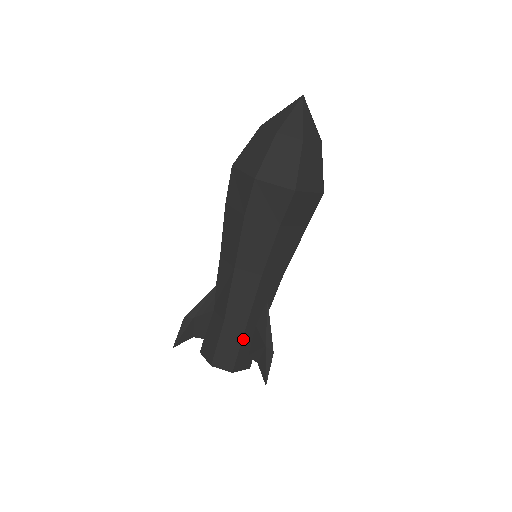
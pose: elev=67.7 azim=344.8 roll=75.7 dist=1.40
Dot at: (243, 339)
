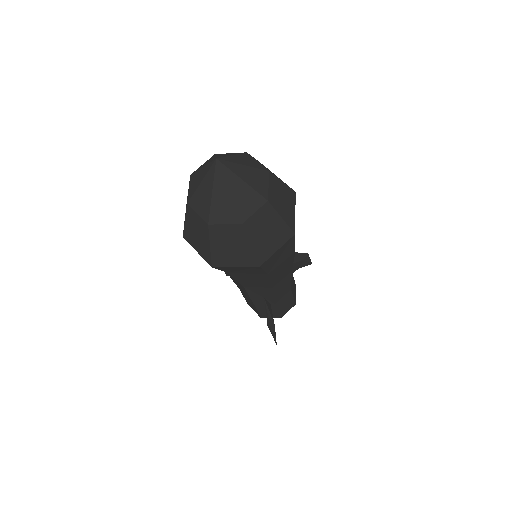
Dot at: (257, 307)
